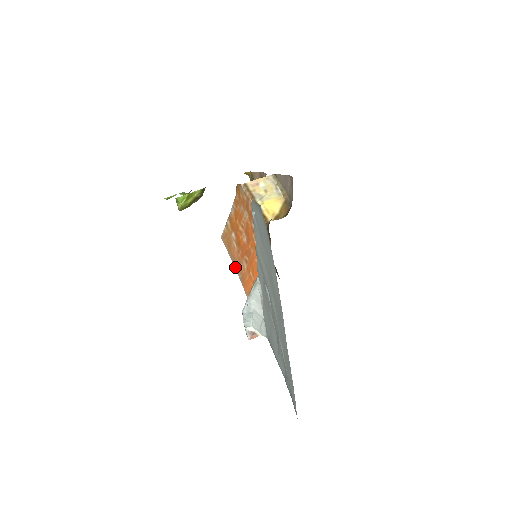
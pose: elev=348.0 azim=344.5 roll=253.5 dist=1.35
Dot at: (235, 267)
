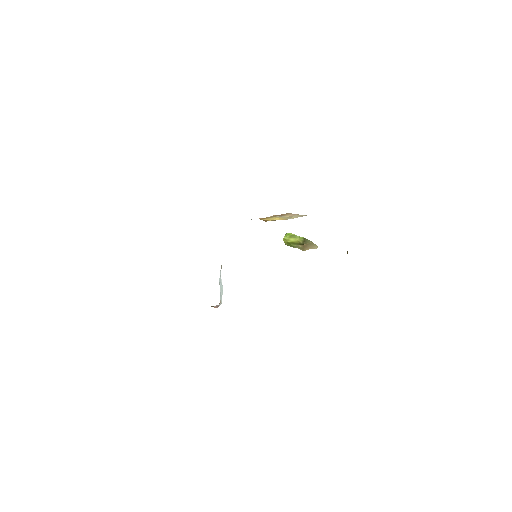
Dot at: occluded
